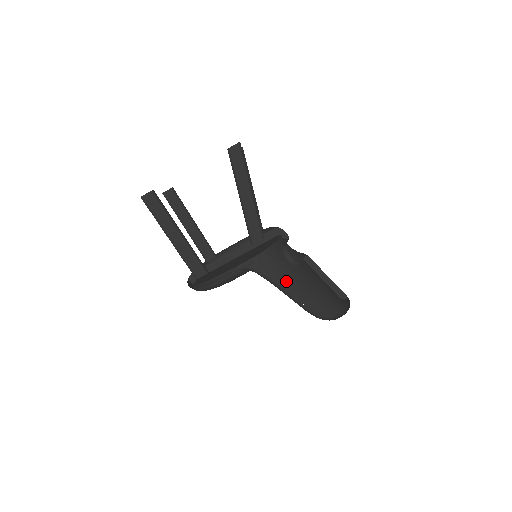
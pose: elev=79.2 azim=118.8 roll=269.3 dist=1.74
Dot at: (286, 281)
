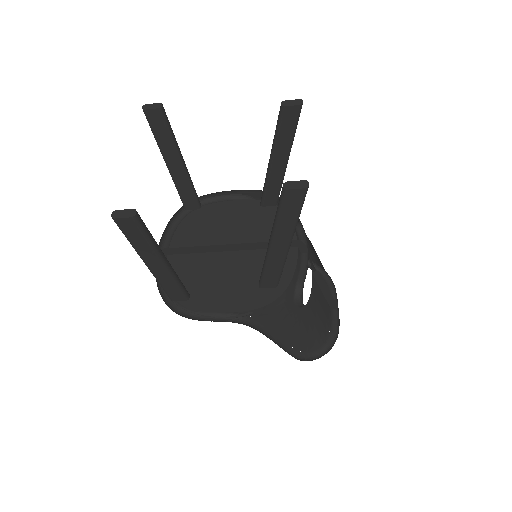
Dot at: (283, 328)
